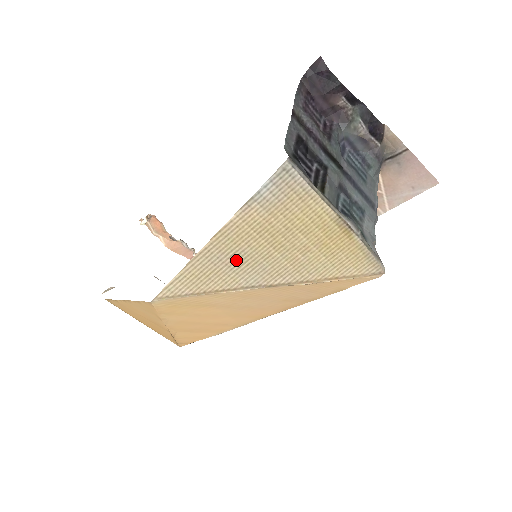
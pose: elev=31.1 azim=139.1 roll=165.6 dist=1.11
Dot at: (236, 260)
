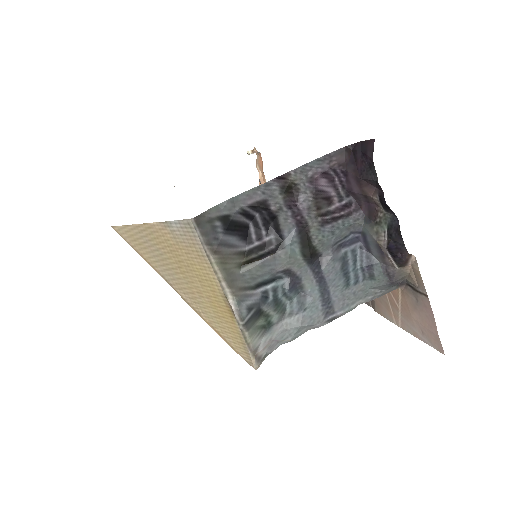
Dot at: (157, 253)
